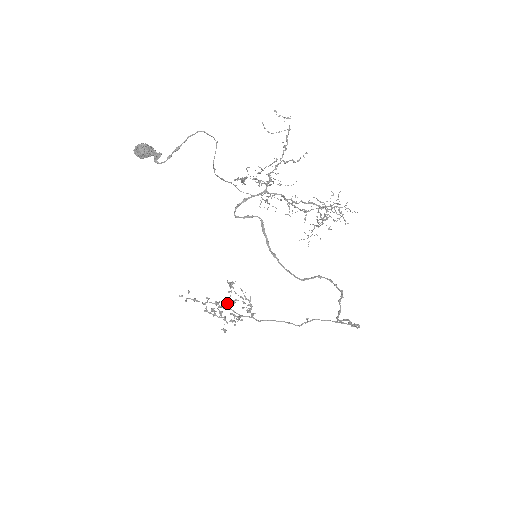
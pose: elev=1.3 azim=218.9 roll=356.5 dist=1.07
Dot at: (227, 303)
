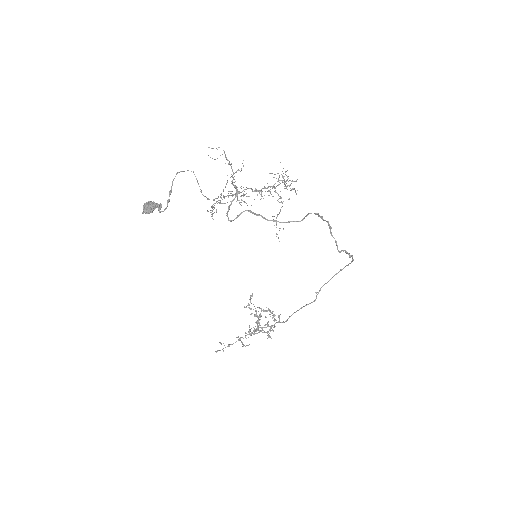
Dot at: occluded
